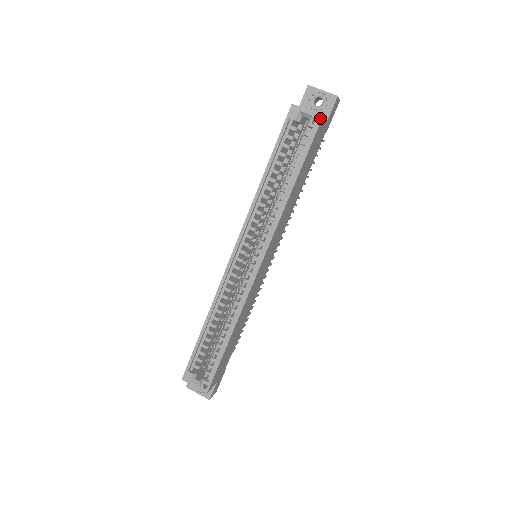
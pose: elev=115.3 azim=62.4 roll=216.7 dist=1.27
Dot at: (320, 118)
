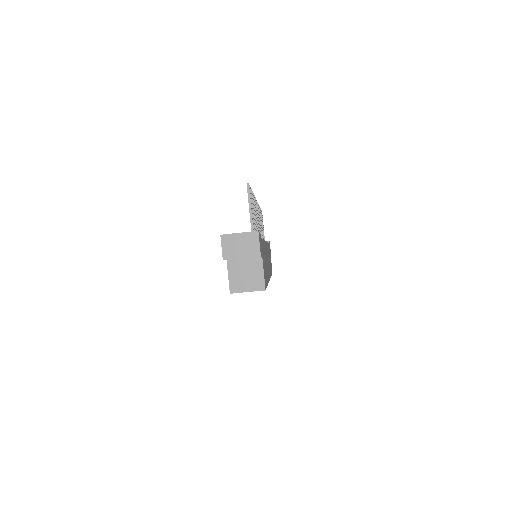
Dot at: (263, 290)
